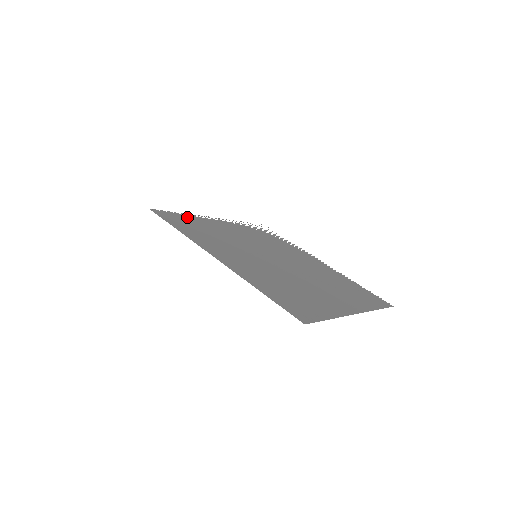
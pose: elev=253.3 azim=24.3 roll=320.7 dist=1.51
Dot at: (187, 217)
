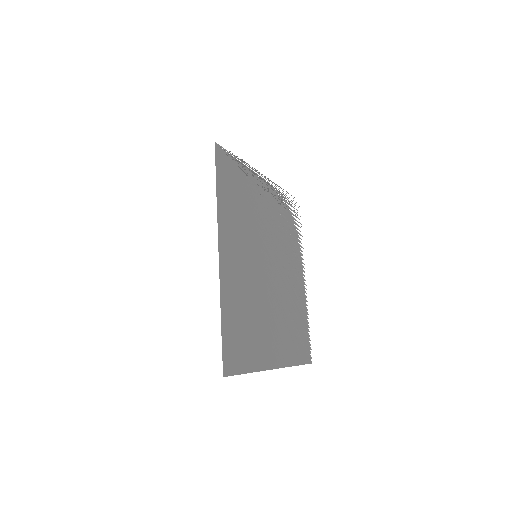
Dot at: (240, 168)
